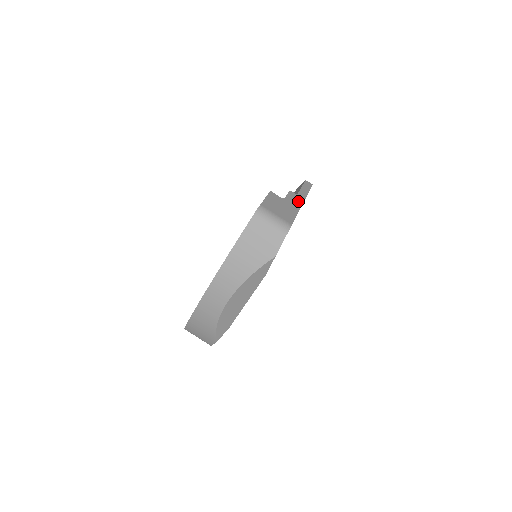
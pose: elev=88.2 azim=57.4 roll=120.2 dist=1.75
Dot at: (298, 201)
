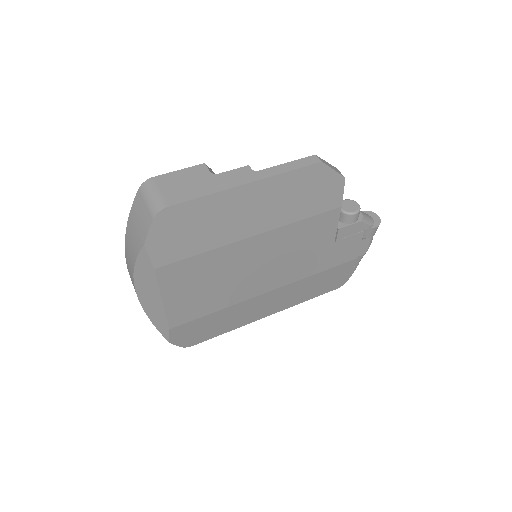
Dot at: (240, 180)
